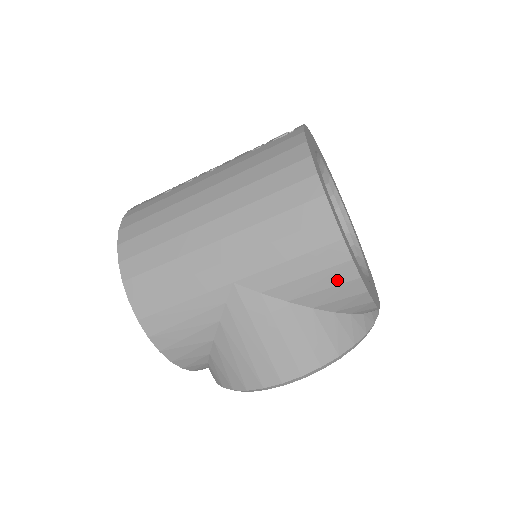
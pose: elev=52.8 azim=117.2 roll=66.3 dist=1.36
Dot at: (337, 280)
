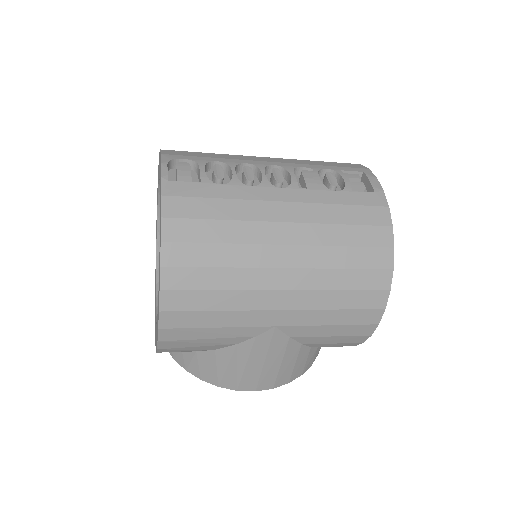
Dot at: (348, 341)
